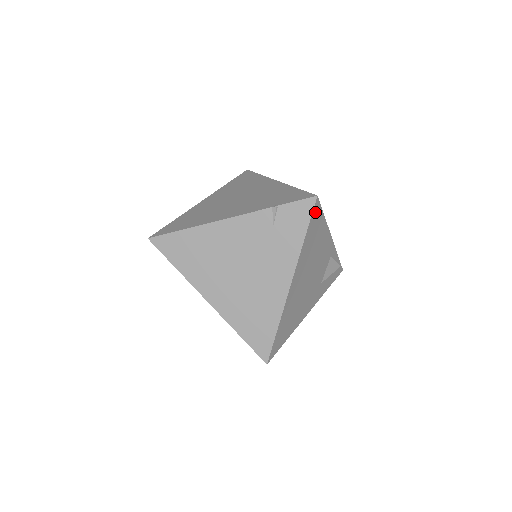
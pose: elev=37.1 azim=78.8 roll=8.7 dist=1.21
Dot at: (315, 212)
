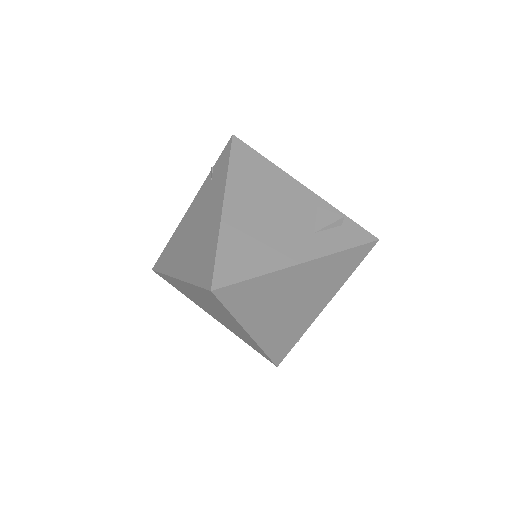
Dot at: (238, 147)
